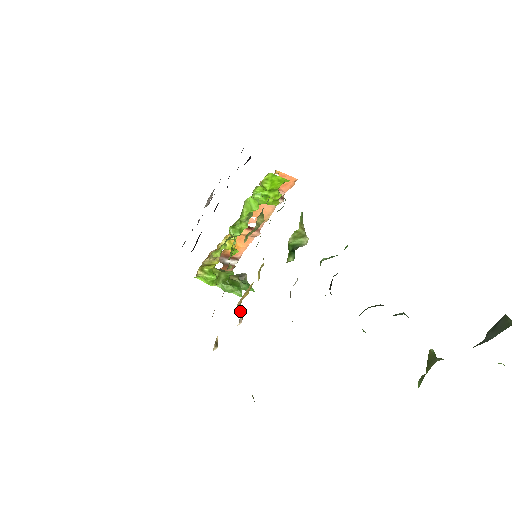
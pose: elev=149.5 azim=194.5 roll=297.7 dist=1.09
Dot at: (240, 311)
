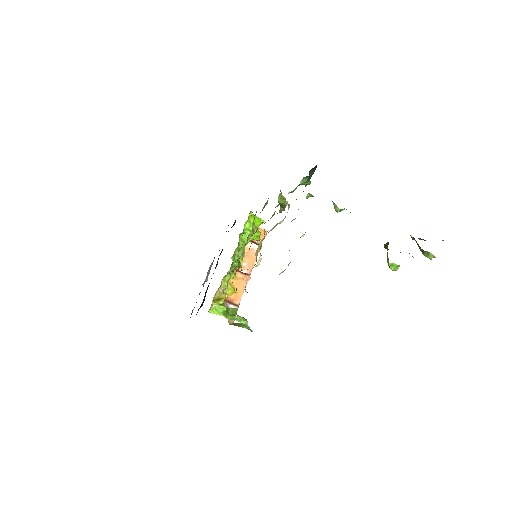
Dot at: occluded
